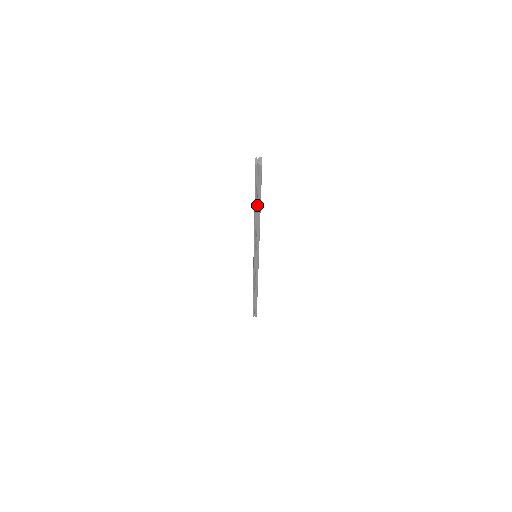
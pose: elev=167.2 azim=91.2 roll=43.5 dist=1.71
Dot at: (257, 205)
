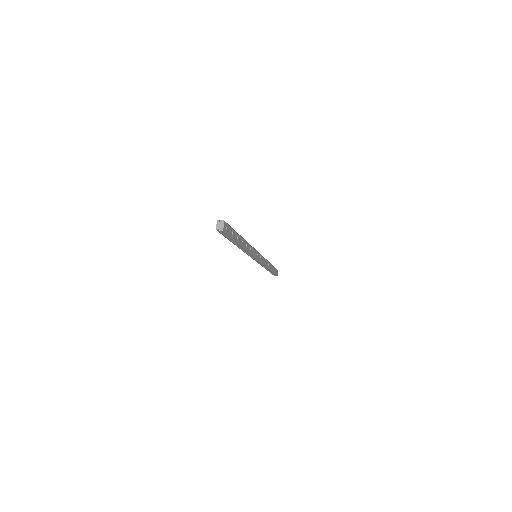
Dot at: (235, 243)
